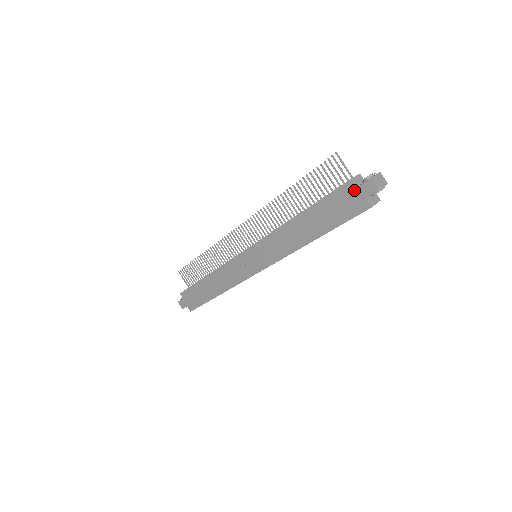
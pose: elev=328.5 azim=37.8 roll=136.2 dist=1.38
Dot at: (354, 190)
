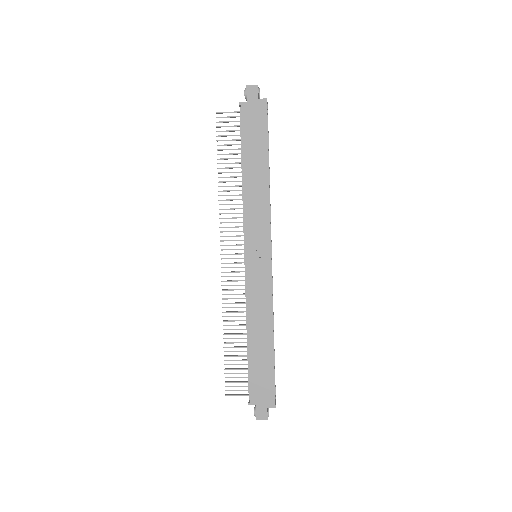
Dot at: (248, 104)
